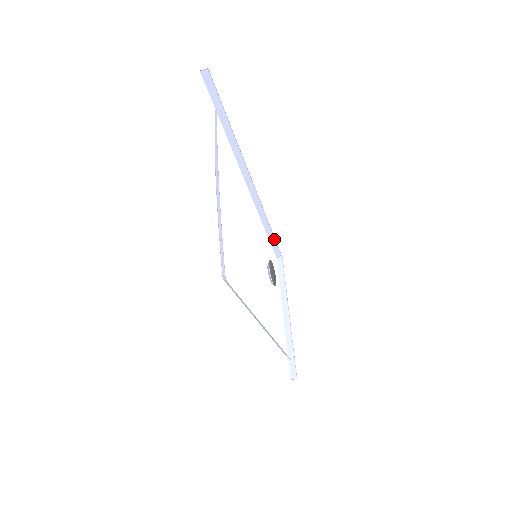
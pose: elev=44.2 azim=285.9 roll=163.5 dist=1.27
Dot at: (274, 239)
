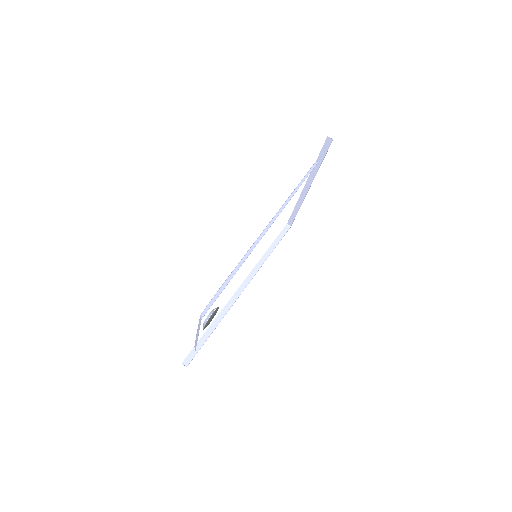
Dot at: (204, 341)
